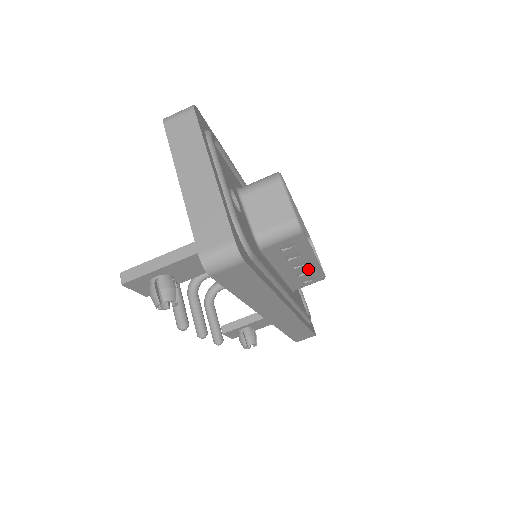
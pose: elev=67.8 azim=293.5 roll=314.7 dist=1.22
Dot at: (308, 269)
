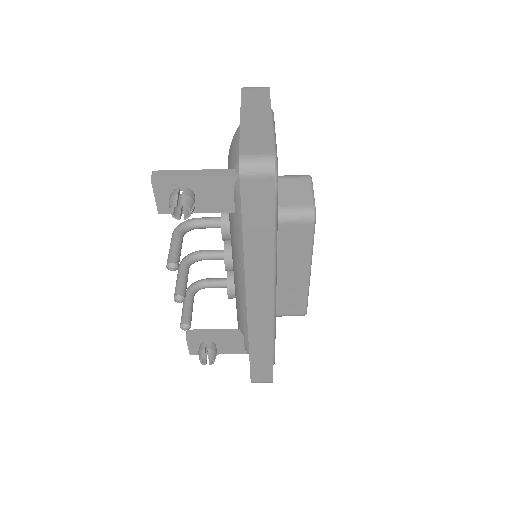
Dot at: (298, 286)
